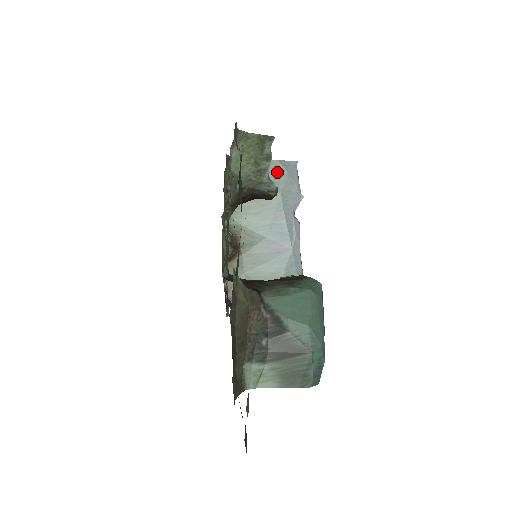
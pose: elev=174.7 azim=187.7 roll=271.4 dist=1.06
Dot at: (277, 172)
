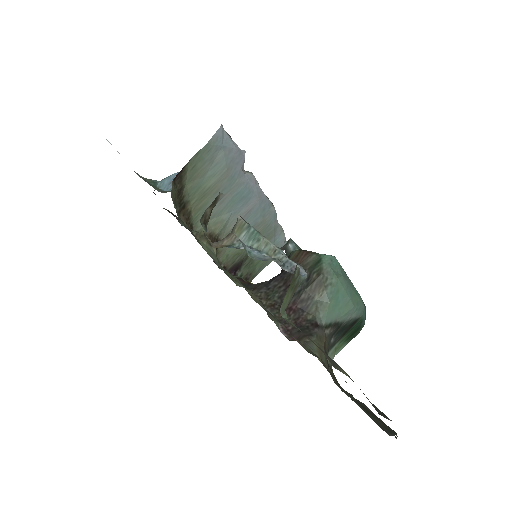
Dot at: (211, 155)
